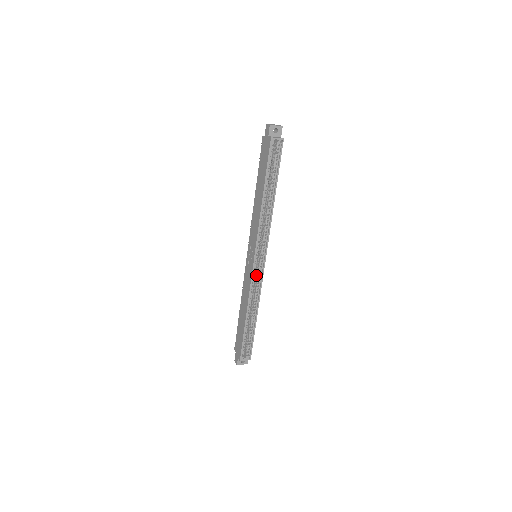
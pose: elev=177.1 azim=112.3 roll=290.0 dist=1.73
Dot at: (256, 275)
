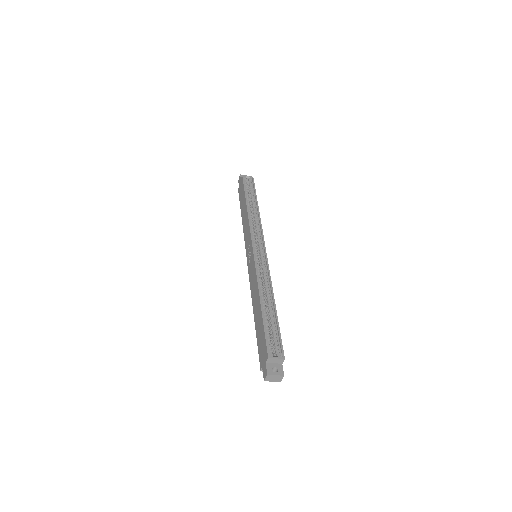
Dot at: (260, 265)
